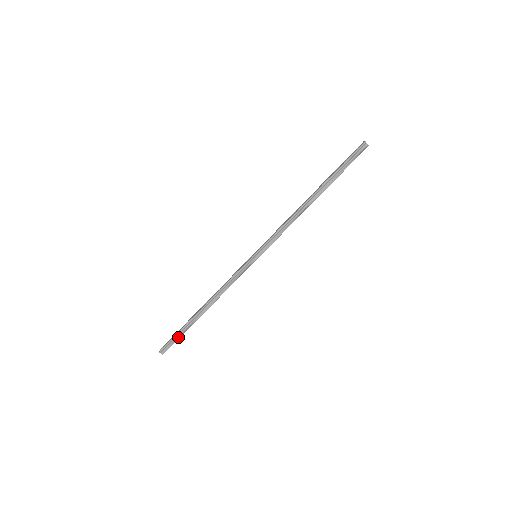
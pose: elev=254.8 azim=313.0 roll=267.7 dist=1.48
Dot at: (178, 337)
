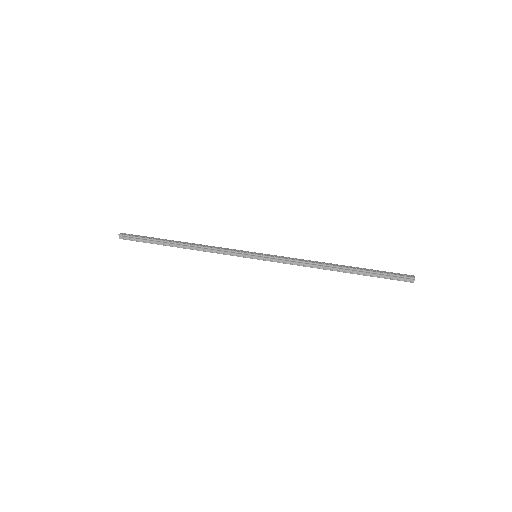
Dot at: (143, 241)
